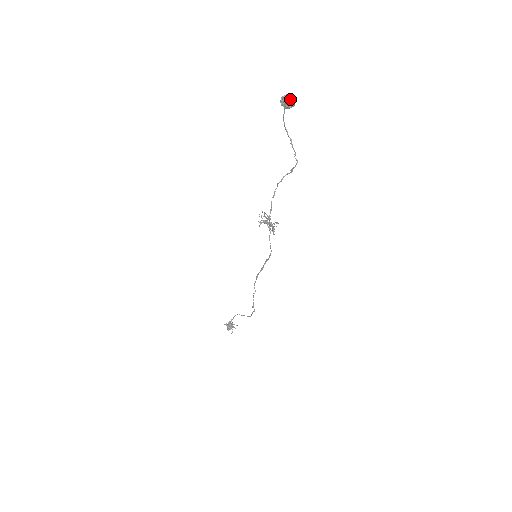
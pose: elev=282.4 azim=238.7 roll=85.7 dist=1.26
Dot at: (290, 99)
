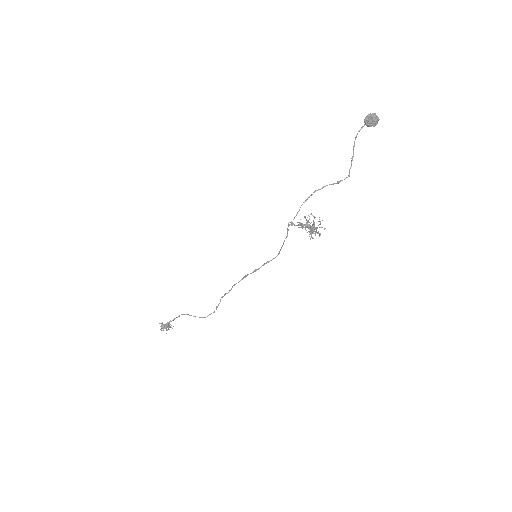
Dot at: (378, 119)
